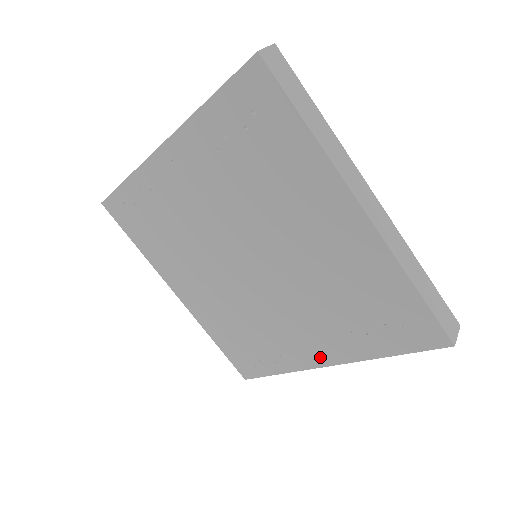
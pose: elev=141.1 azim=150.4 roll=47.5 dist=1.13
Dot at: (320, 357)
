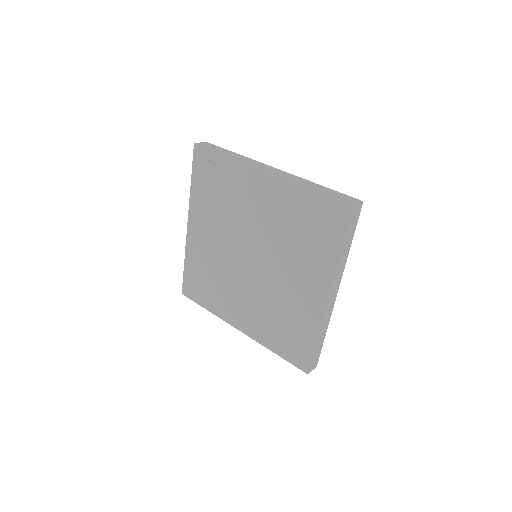
Dot at: (240, 324)
